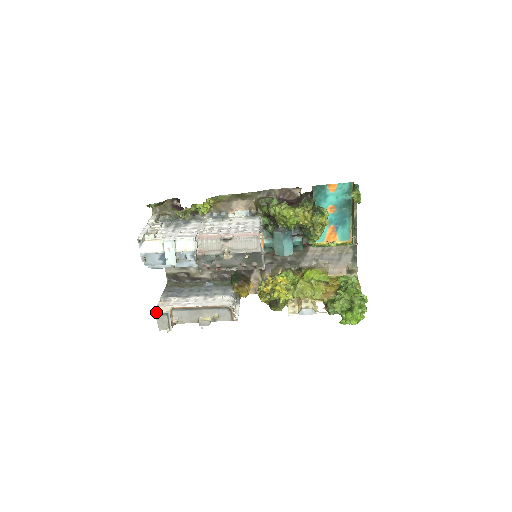
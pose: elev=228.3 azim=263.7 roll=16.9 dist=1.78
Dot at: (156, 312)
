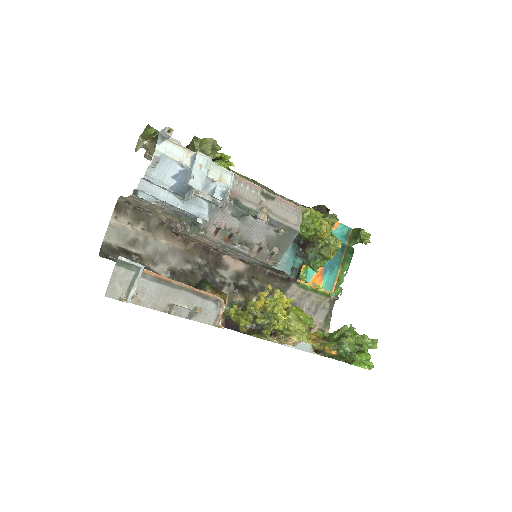
Dot at: (122, 258)
